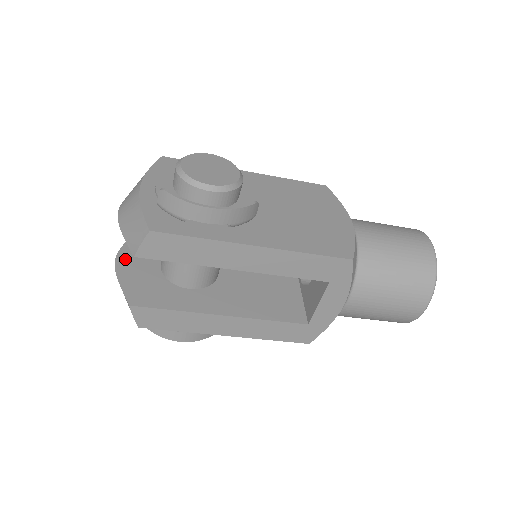
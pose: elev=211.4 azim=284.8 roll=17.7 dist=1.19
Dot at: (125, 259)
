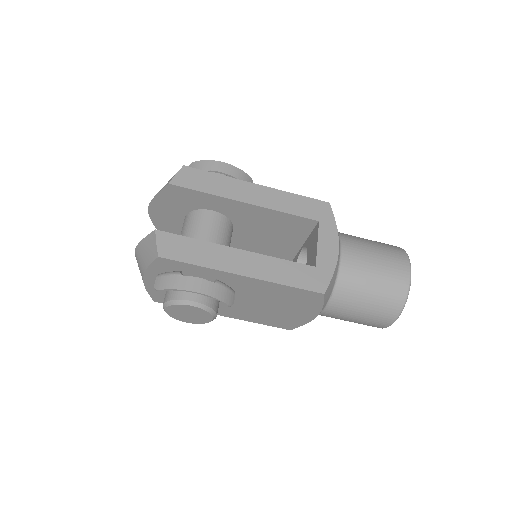
Dot at: occluded
